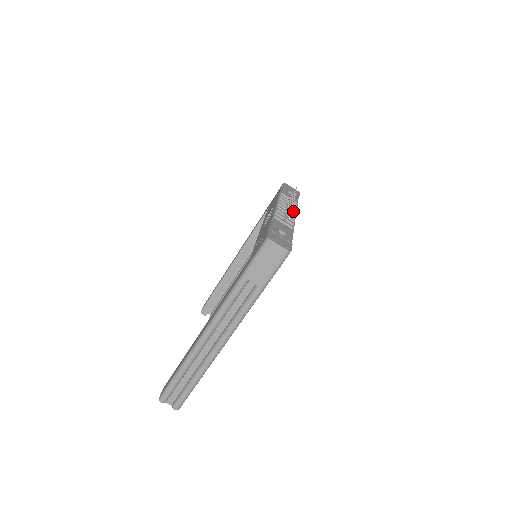
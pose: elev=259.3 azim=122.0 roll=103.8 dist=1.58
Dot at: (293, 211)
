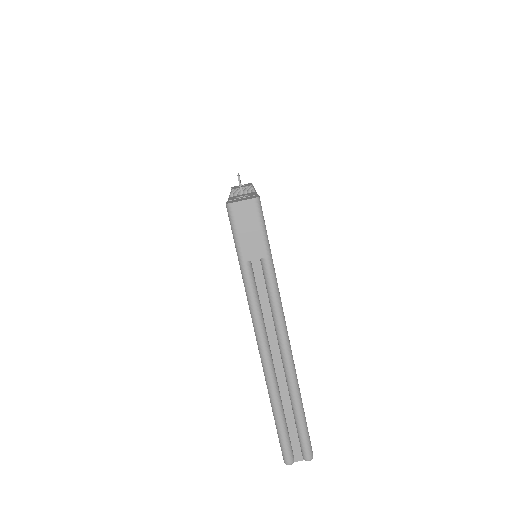
Dot at: occluded
